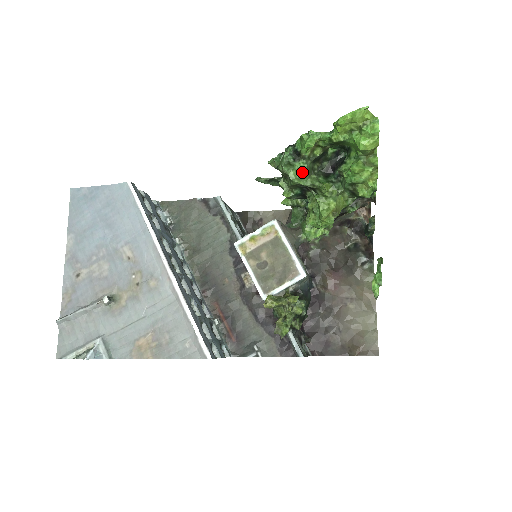
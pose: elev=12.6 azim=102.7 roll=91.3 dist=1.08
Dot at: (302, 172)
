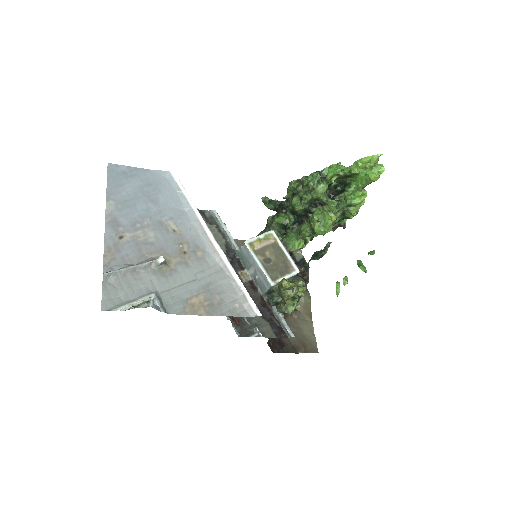
Dot at: (325, 189)
